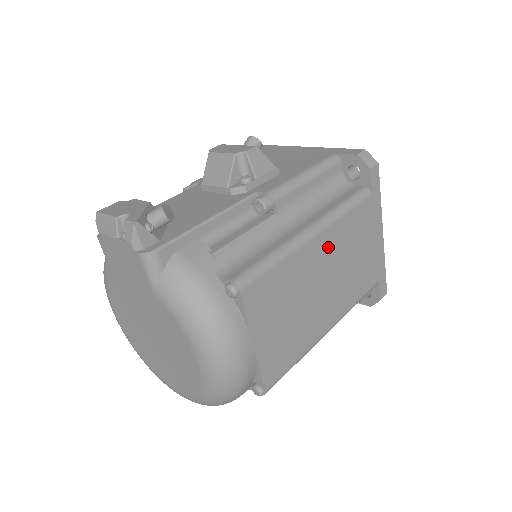
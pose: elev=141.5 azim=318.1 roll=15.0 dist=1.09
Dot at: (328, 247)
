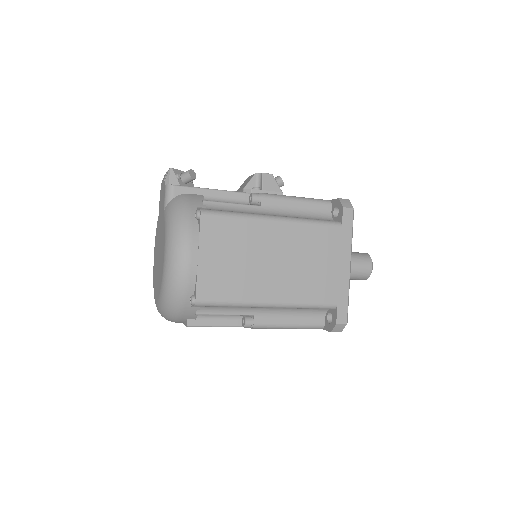
Dot at: (285, 237)
